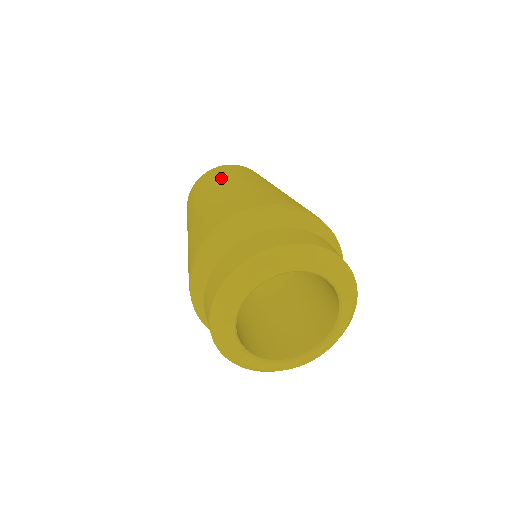
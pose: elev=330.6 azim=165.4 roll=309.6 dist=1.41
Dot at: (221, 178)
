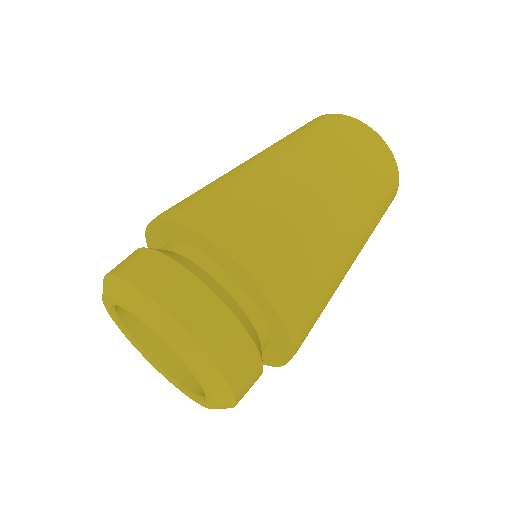
Dot at: (293, 139)
